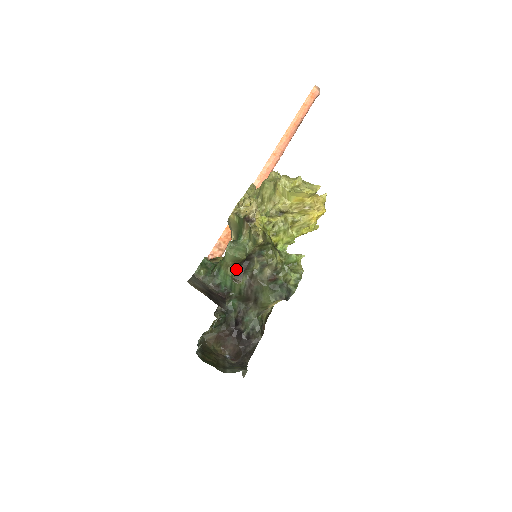
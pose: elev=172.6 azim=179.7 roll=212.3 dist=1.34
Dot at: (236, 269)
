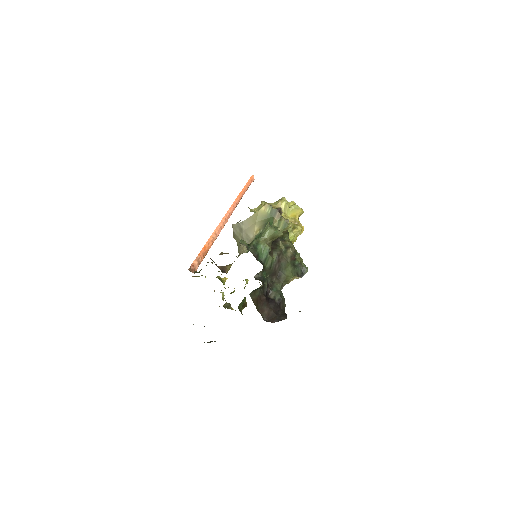
Dot at: (271, 245)
